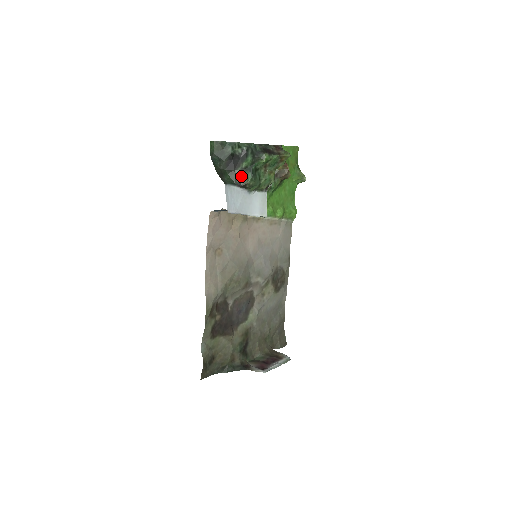
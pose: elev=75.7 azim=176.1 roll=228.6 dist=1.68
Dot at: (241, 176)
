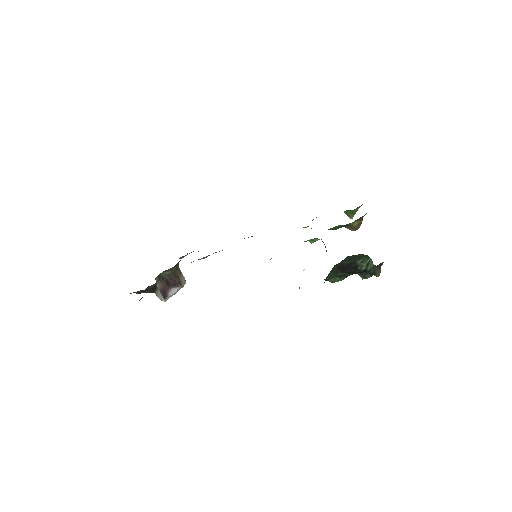
Dot at: (337, 277)
